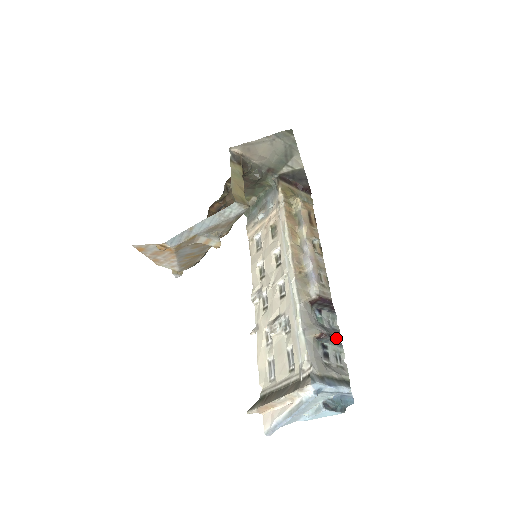
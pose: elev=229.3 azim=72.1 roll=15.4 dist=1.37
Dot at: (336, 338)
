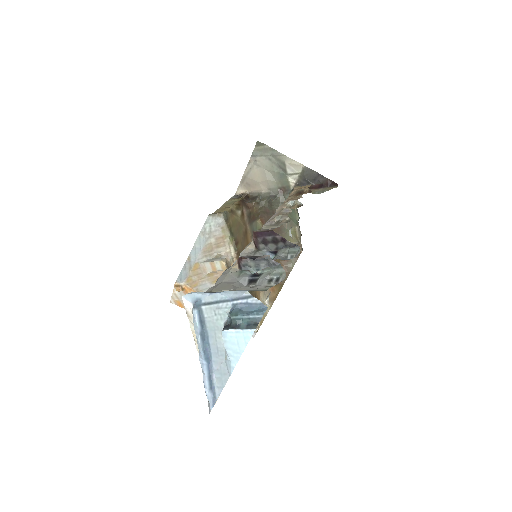
Dot at: (262, 257)
